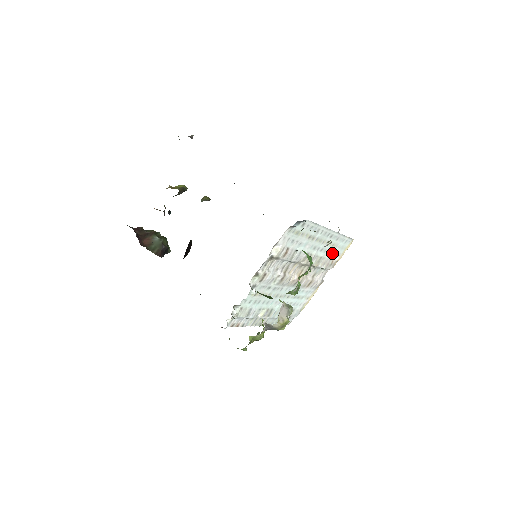
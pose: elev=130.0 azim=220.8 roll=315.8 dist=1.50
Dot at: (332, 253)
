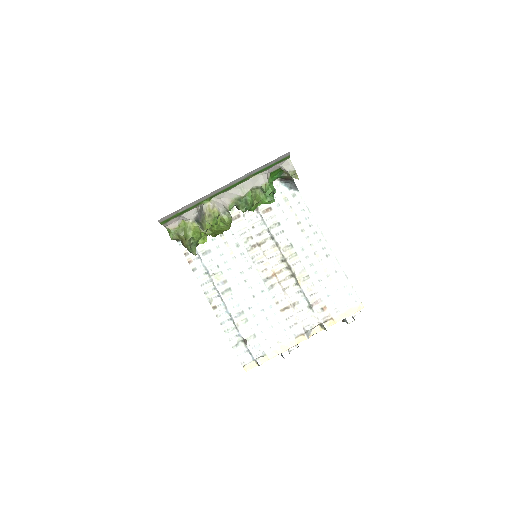
Dot at: (326, 291)
